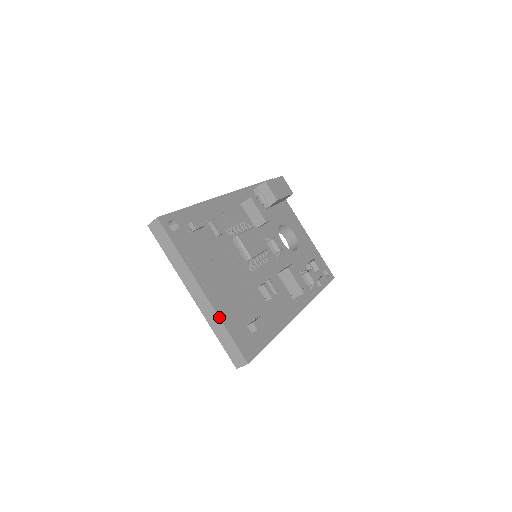
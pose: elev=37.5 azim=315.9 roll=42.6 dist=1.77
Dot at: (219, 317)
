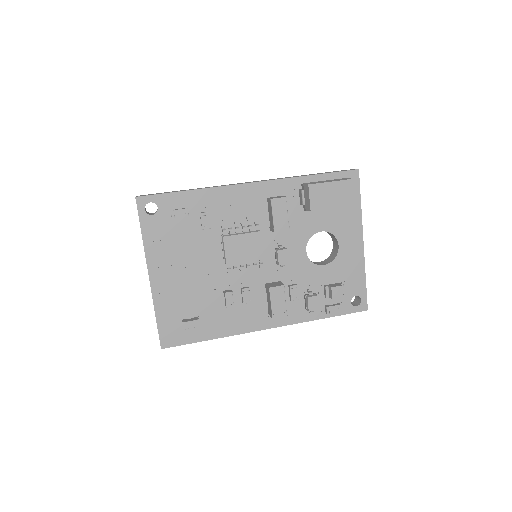
Dot at: (153, 303)
